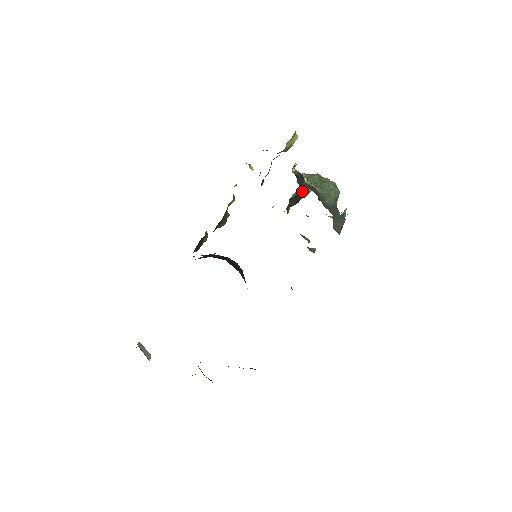
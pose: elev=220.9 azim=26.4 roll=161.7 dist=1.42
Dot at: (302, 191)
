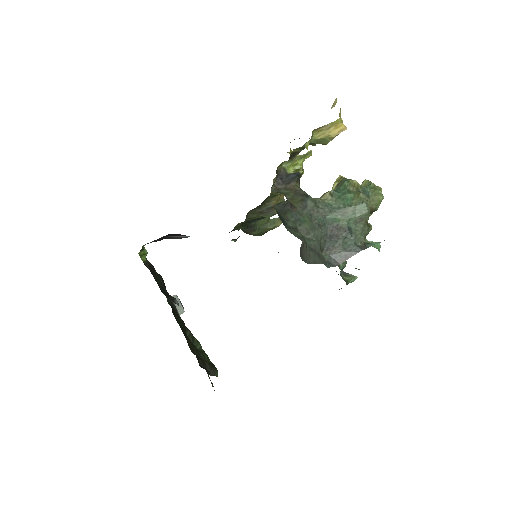
Dot at: occluded
